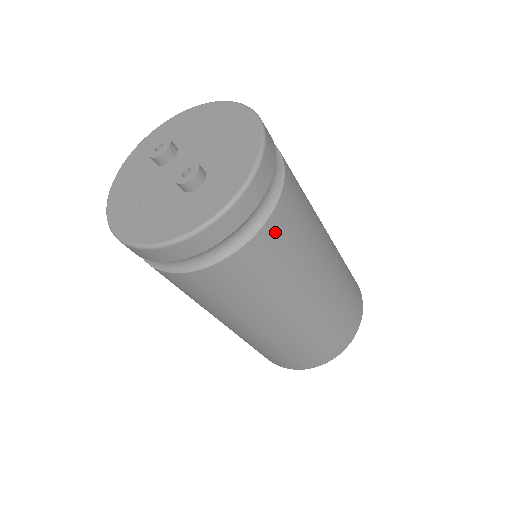
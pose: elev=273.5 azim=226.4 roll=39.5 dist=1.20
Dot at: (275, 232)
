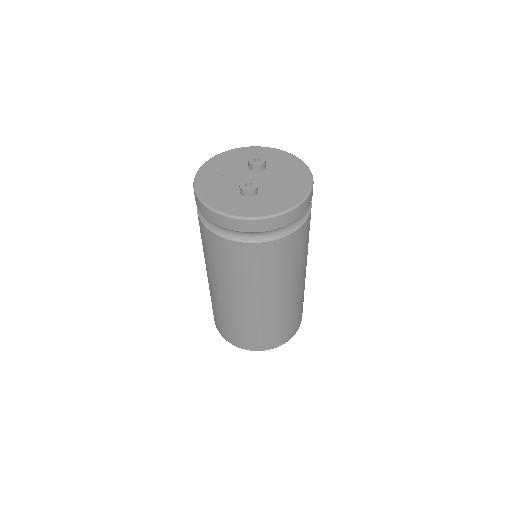
Dot at: (259, 252)
